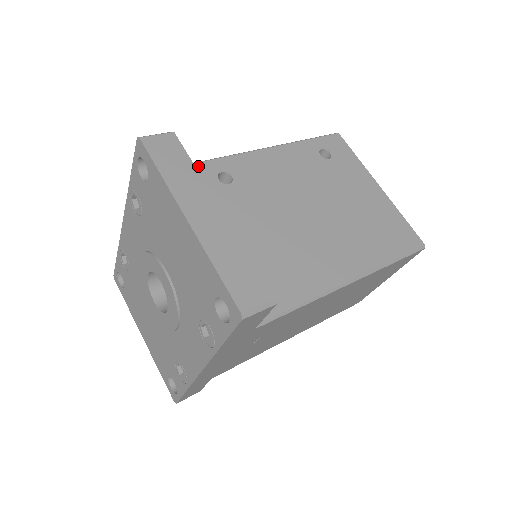
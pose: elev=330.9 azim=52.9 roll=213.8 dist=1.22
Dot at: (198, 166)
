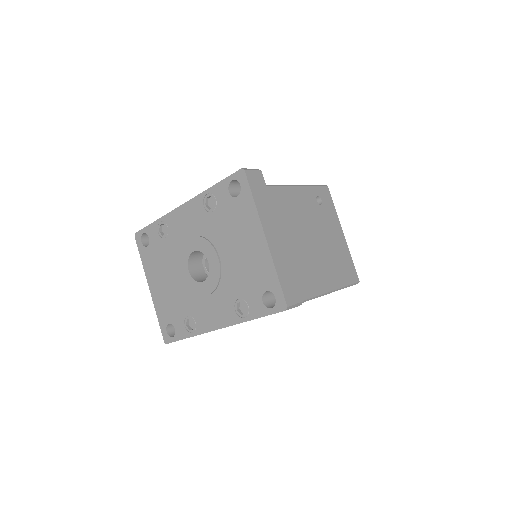
Dot at: occluded
